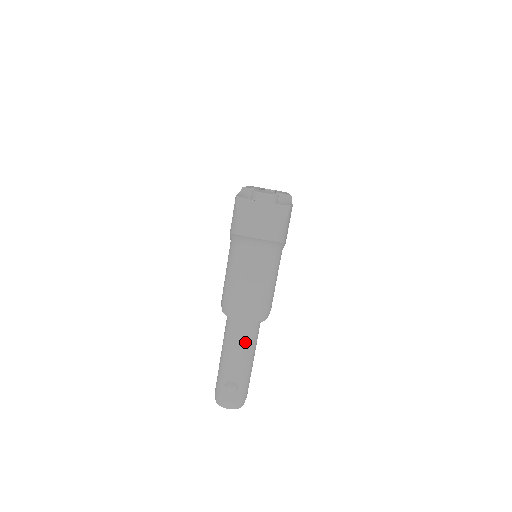
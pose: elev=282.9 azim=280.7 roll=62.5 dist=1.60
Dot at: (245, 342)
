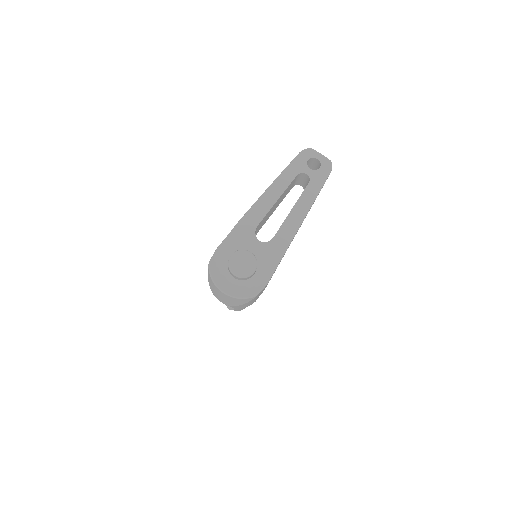
Dot at: occluded
